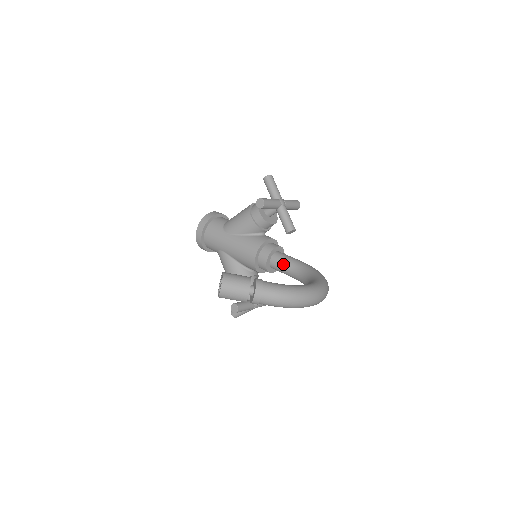
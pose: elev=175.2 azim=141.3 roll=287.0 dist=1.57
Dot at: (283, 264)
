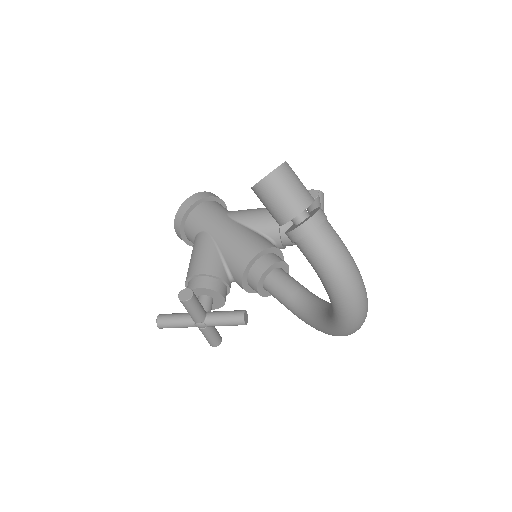
Dot at: (289, 282)
